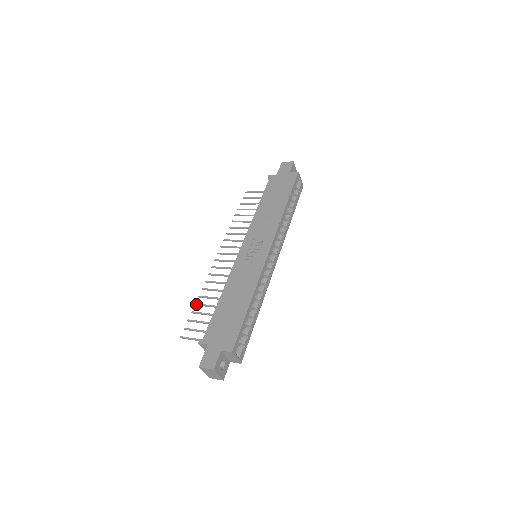
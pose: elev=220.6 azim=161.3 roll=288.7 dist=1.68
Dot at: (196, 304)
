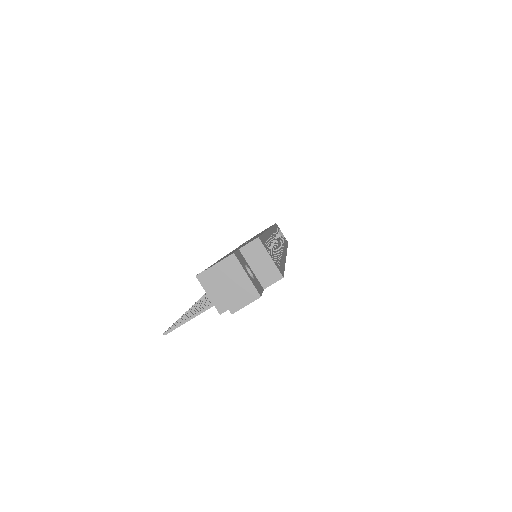
Dot at: (183, 314)
